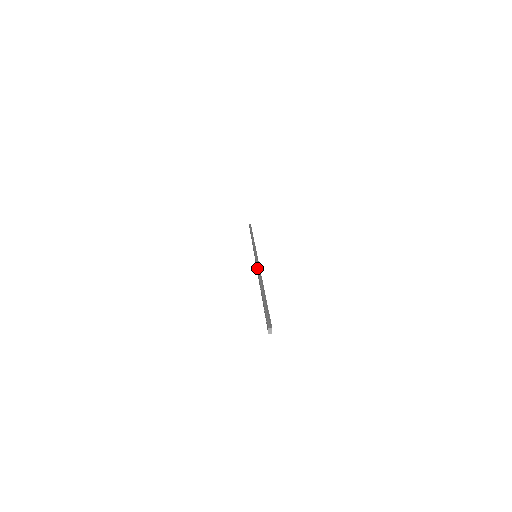
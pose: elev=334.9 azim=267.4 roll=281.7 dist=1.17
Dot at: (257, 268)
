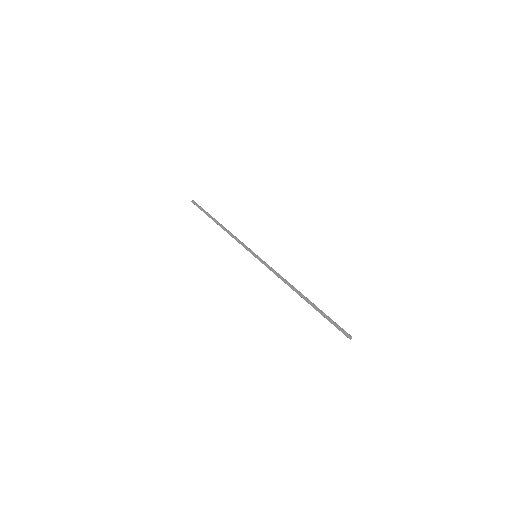
Dot at: (279, 275)
